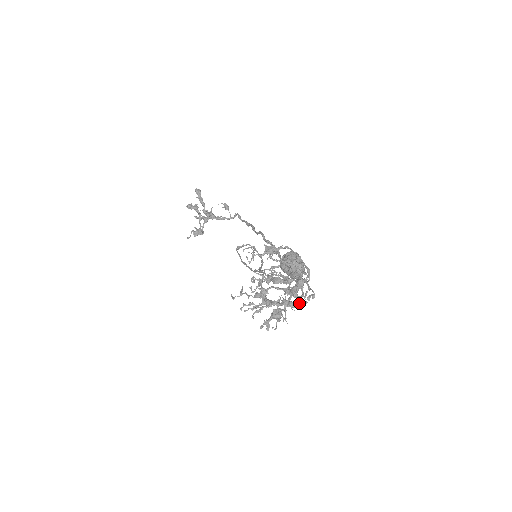
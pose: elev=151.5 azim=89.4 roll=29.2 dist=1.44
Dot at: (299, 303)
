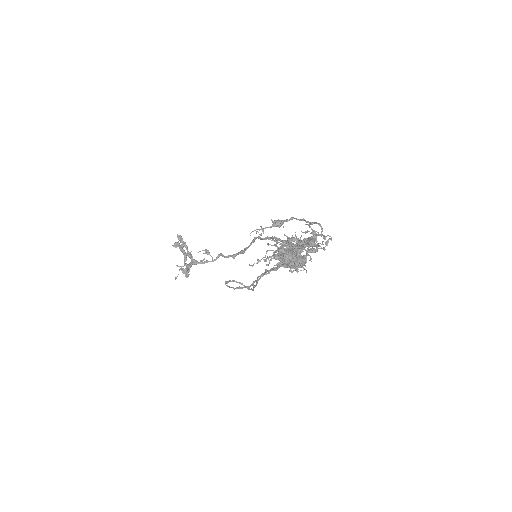
Dot at: (319, 248)
